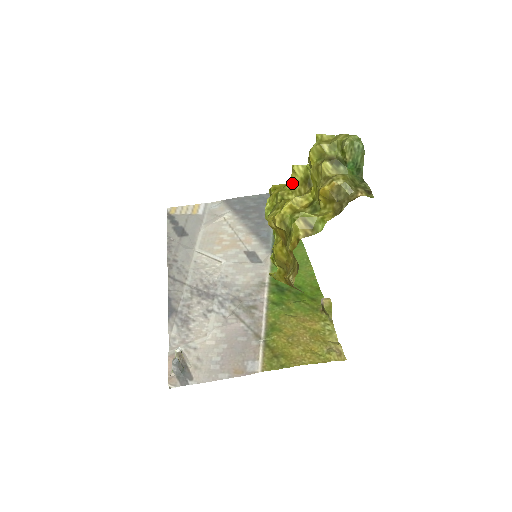
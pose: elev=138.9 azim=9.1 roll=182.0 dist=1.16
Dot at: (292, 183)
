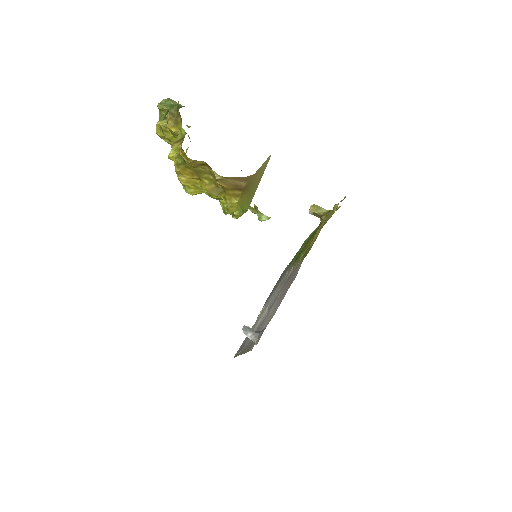
Dot at: occluded
